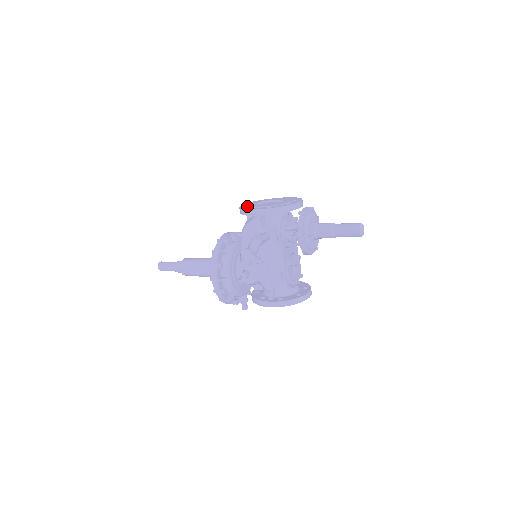
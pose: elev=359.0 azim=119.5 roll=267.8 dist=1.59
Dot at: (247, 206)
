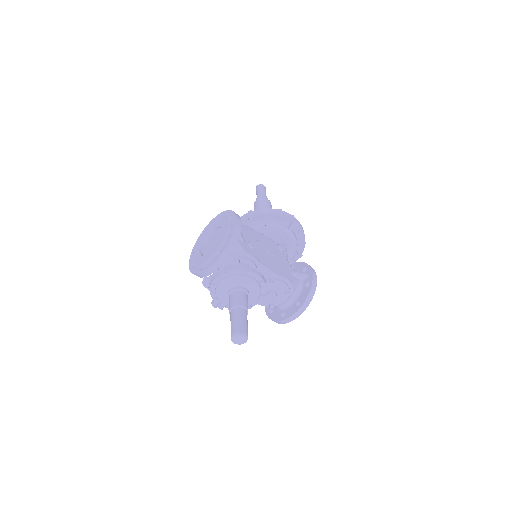
Dot at: (202, 236)
